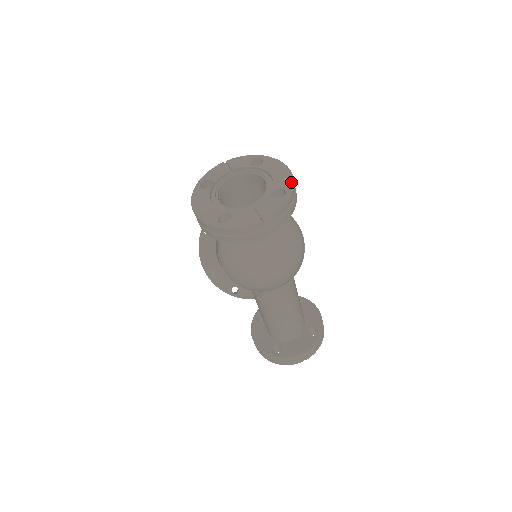
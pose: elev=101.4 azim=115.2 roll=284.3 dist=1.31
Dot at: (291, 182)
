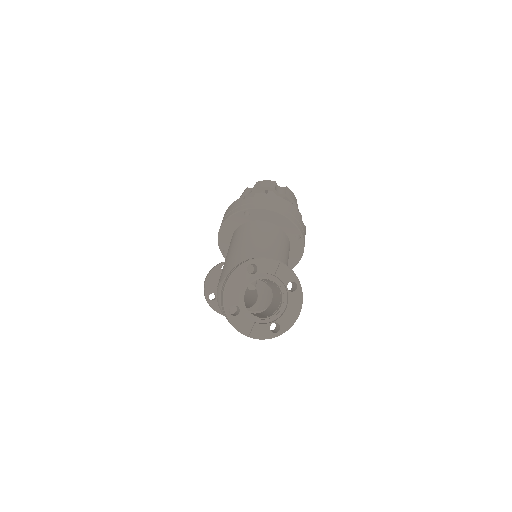
Dot at: (288, 328)
